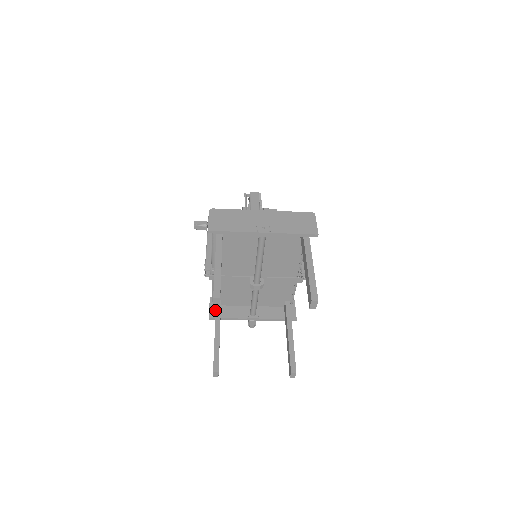
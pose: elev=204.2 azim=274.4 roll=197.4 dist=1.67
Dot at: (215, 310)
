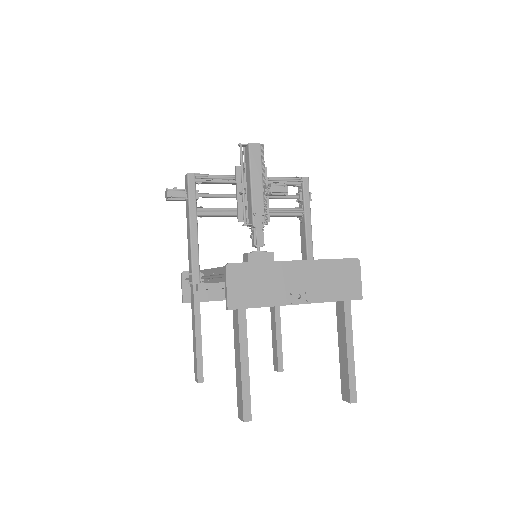
Dot at: (190, 291)
